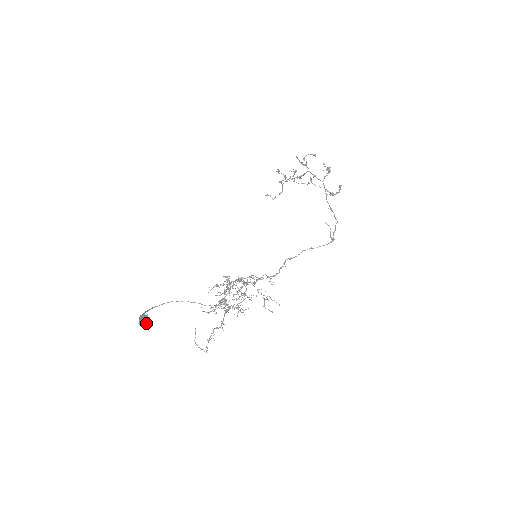
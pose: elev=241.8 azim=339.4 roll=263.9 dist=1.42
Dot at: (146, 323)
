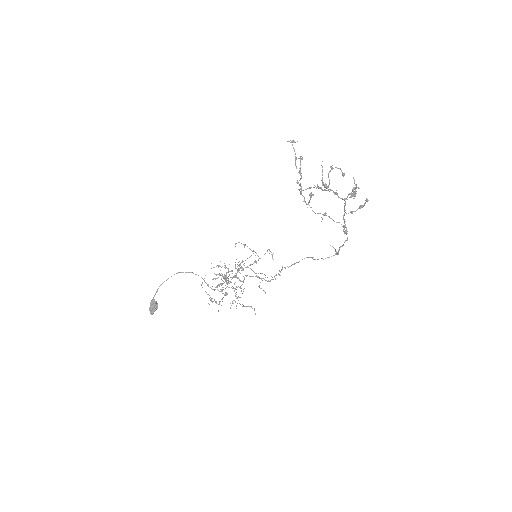
Dot at: occluded
